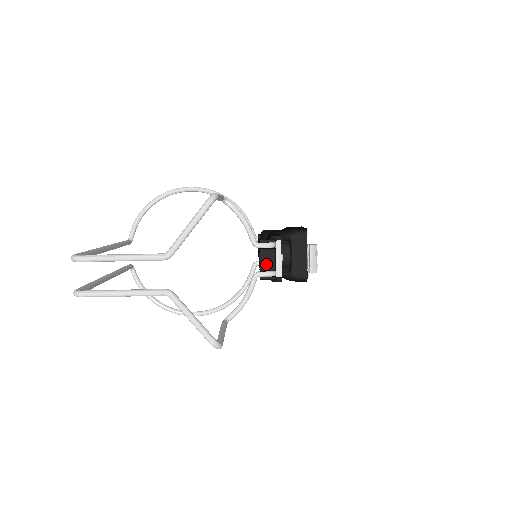
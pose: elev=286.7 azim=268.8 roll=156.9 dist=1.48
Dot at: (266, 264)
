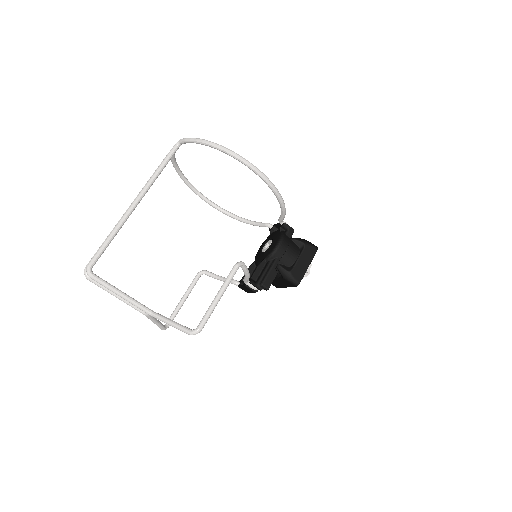
Dot at: (244, 289)
